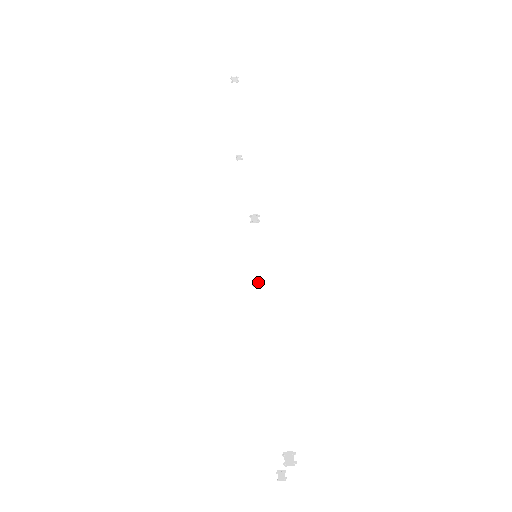
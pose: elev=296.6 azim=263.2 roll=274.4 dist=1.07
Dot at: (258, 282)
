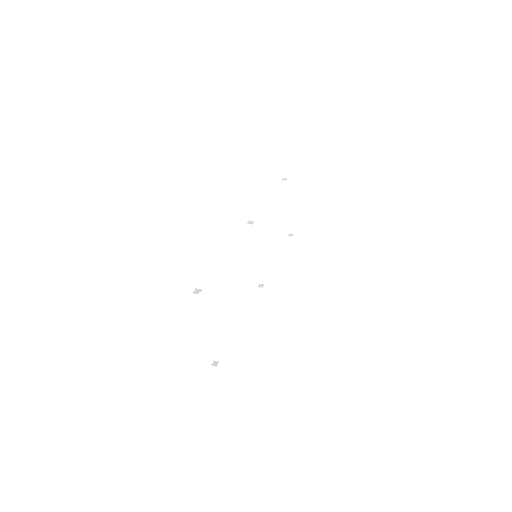
Dot at: (262, 285)
